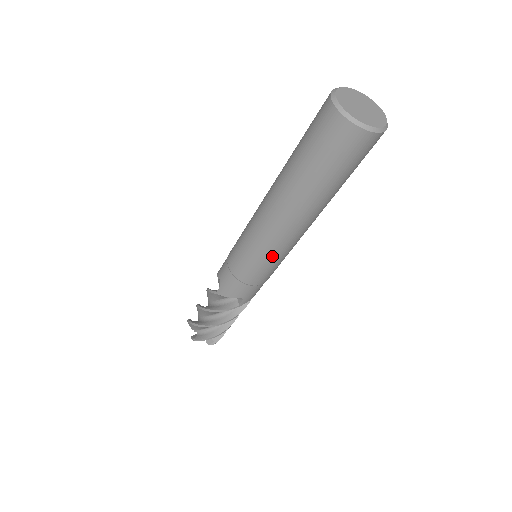
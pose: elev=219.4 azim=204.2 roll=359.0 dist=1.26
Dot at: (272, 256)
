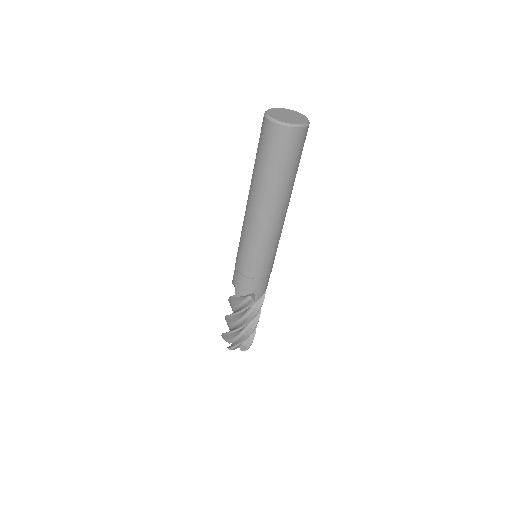
Dot at: (264, 247)
